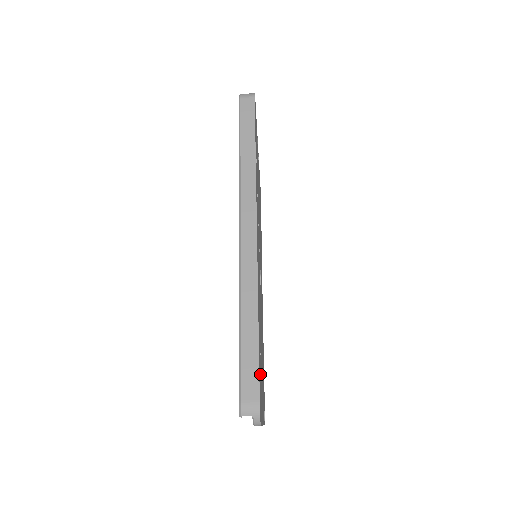
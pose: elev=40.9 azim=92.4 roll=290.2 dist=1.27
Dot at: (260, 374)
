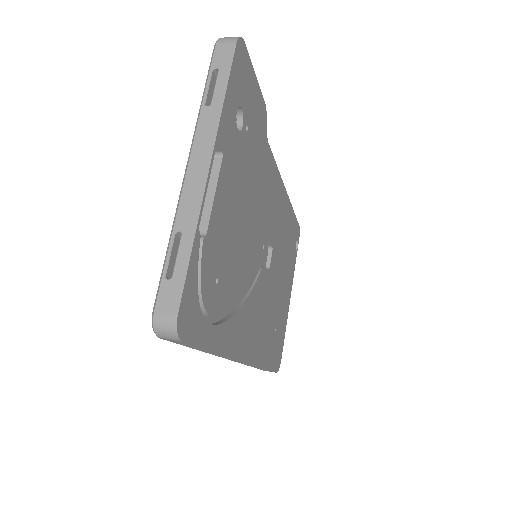
Dot at: (277, 343)
